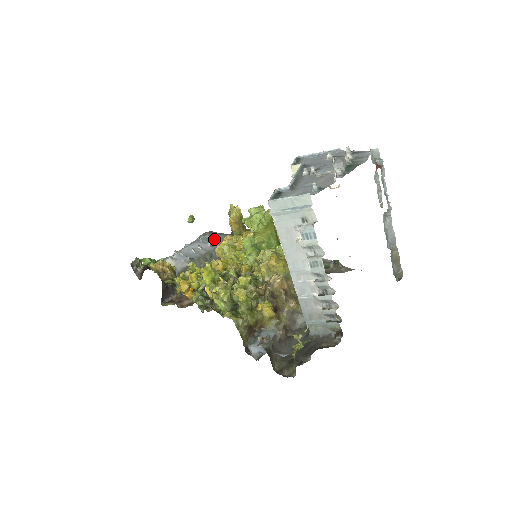
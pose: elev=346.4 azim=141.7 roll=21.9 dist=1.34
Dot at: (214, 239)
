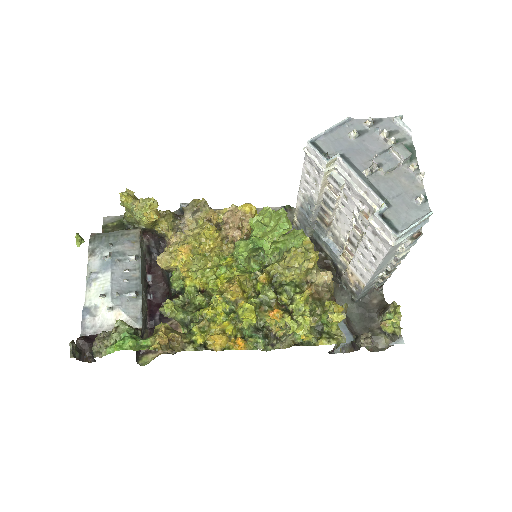
Dot at: (127, 247)
